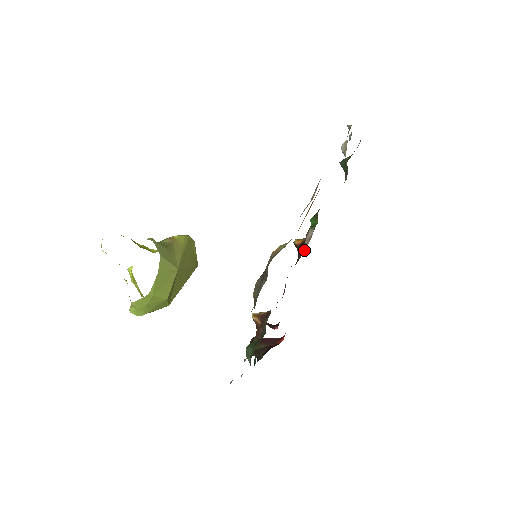
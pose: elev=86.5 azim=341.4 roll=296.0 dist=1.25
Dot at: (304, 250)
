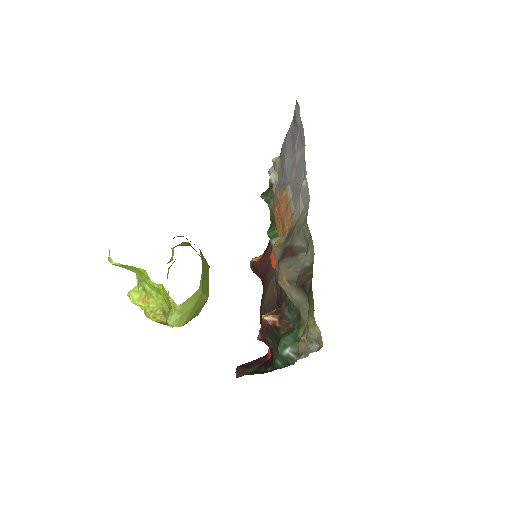
Dot at: occluded
